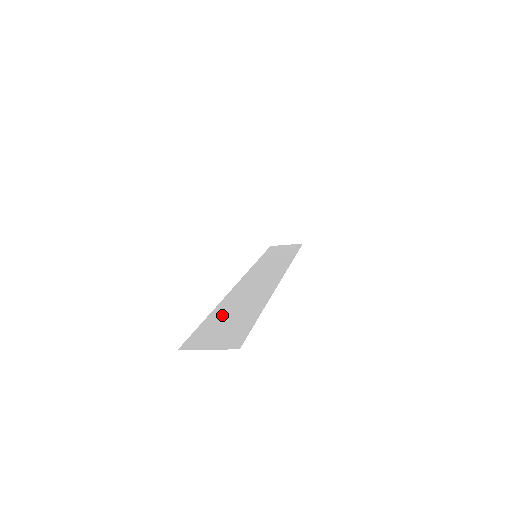
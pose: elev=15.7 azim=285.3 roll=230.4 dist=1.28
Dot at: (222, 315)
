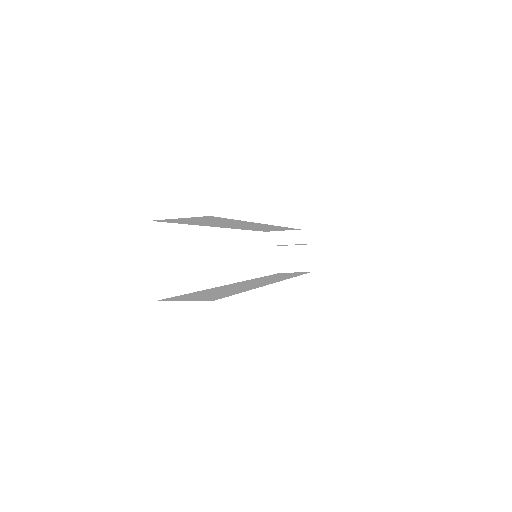
Dot at: (209, 291)
